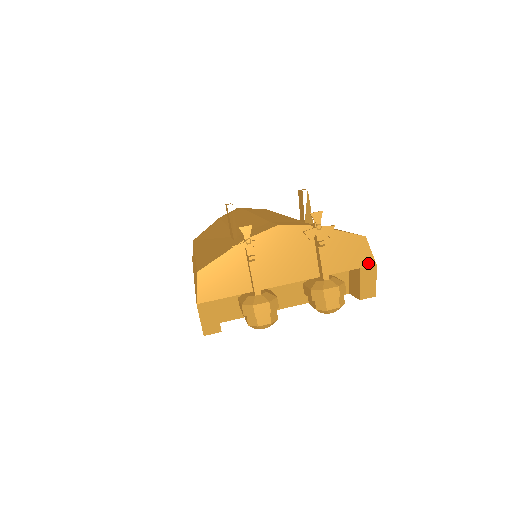
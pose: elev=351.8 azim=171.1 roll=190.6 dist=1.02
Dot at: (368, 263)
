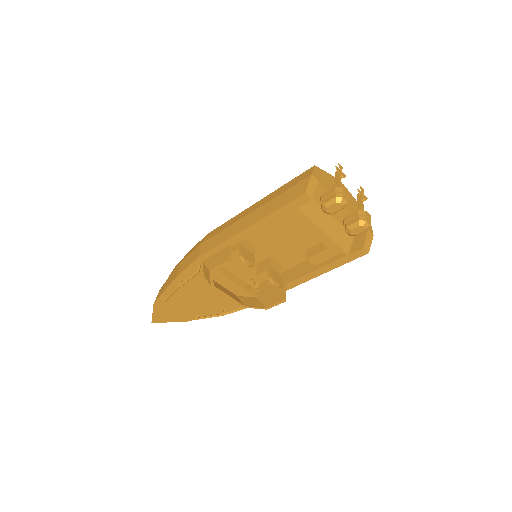
Dot at: (371, 231)
